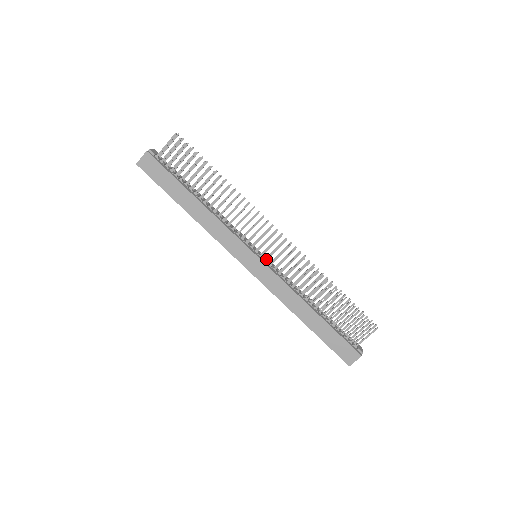
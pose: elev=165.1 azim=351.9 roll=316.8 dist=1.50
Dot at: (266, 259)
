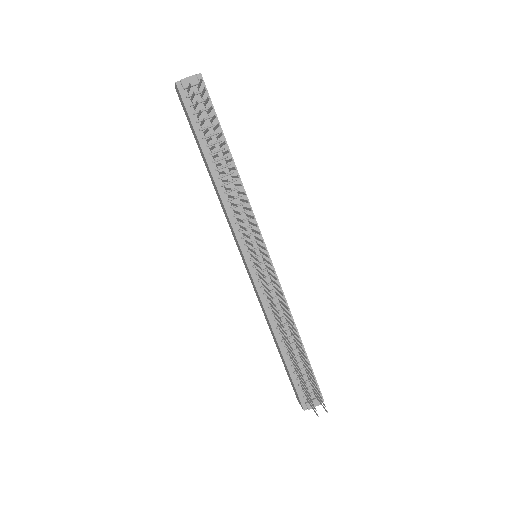
Dot at: (257, 269)
